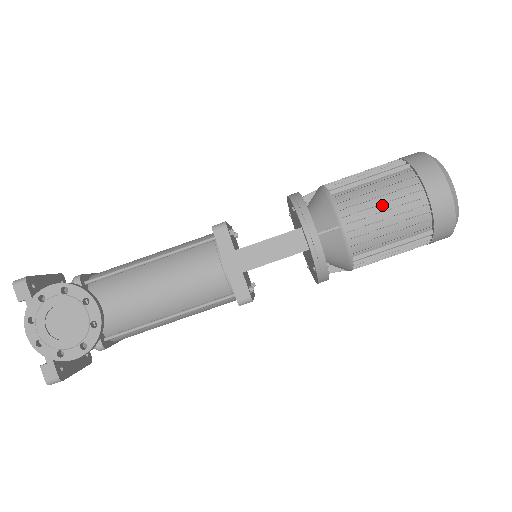
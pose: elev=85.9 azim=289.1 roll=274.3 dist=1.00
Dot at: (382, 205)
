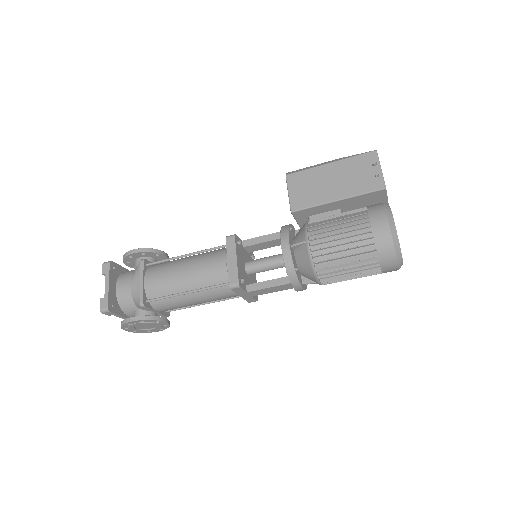
Dot at: (349, 274)
